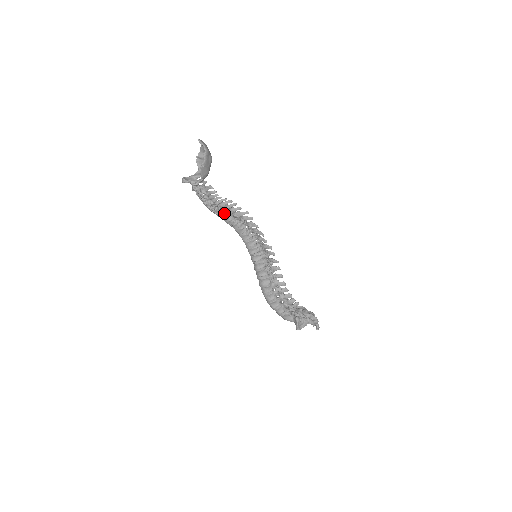
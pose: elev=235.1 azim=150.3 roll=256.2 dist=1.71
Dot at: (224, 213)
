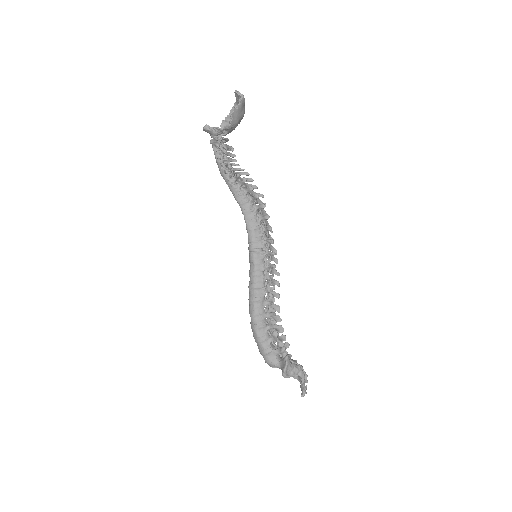
Dot at: (238, 182)
